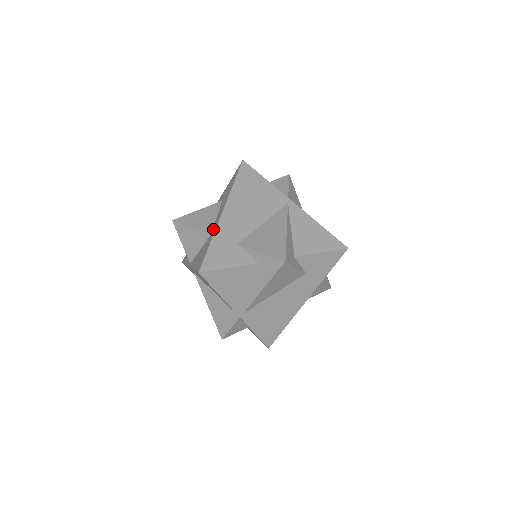
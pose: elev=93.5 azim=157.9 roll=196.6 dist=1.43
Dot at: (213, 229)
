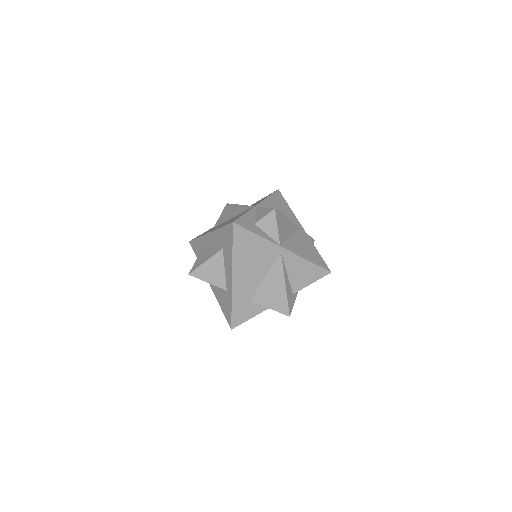
Dot at: (227, 288)
